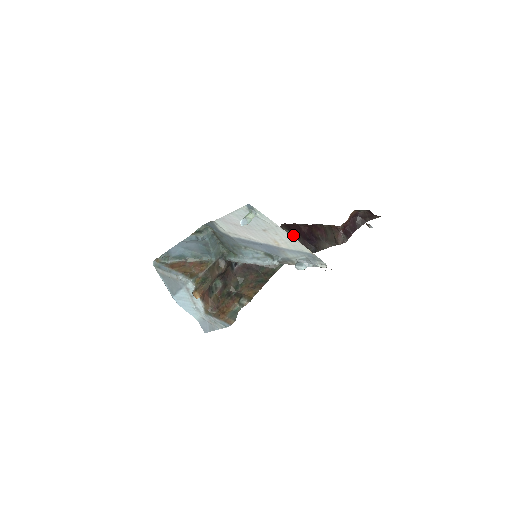
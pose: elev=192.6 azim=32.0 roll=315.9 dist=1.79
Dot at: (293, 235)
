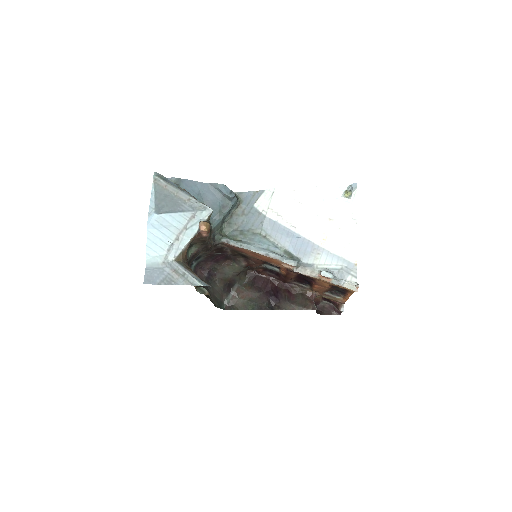
Dot at: (253, 286)
